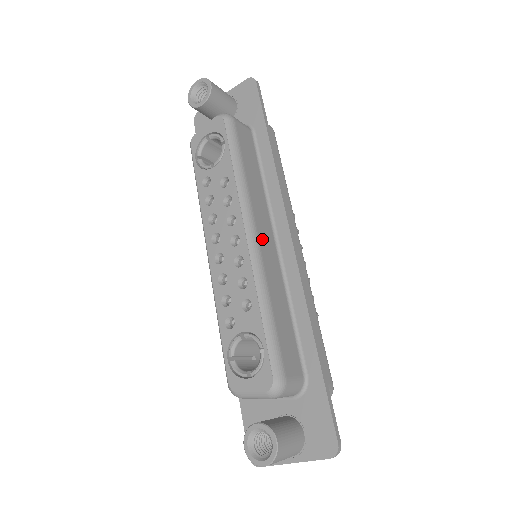
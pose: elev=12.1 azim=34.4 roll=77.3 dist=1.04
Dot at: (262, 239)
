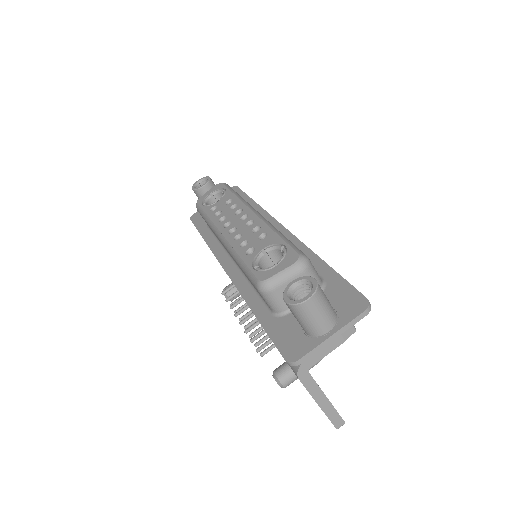
Dot at: occluded
